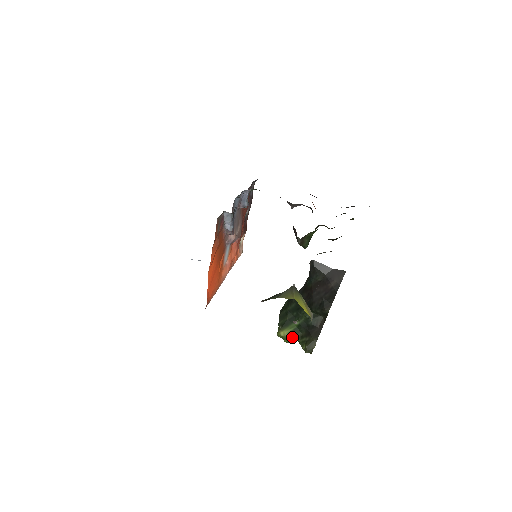
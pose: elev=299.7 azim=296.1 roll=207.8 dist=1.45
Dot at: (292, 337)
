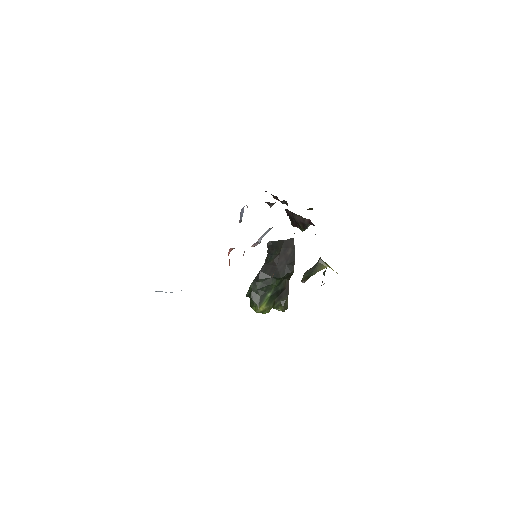
Dot at: (269, 307)
